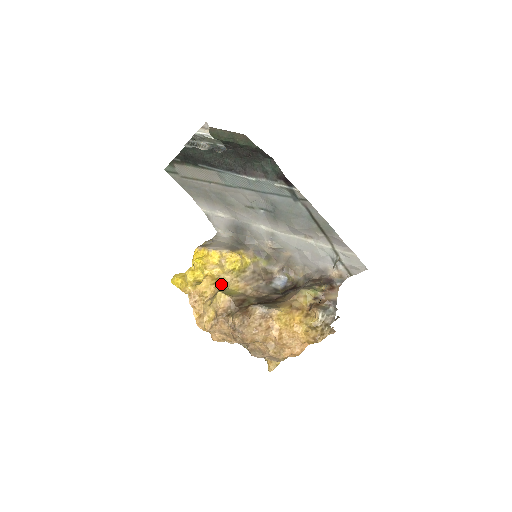
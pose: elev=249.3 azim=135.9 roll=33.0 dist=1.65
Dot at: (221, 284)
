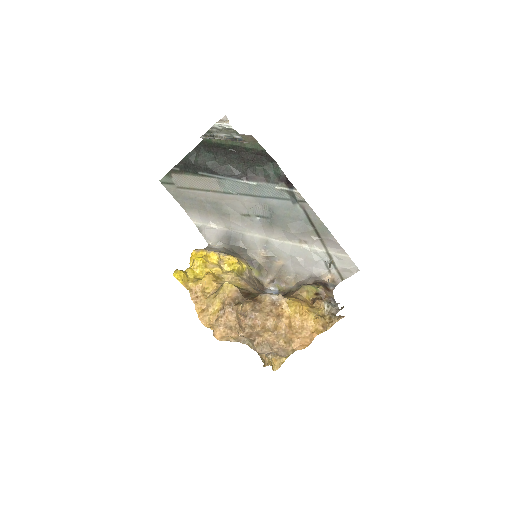
Dot at: (222, 282)
